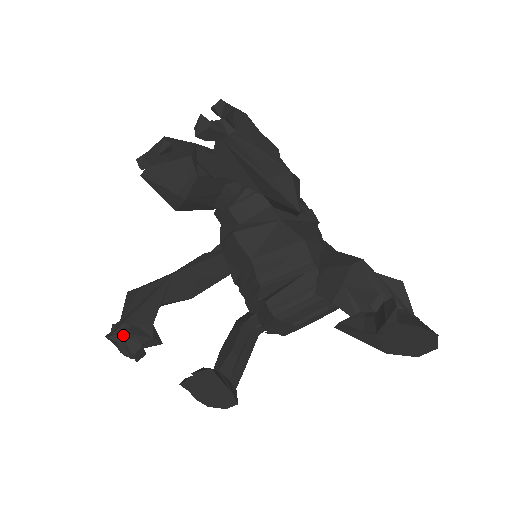
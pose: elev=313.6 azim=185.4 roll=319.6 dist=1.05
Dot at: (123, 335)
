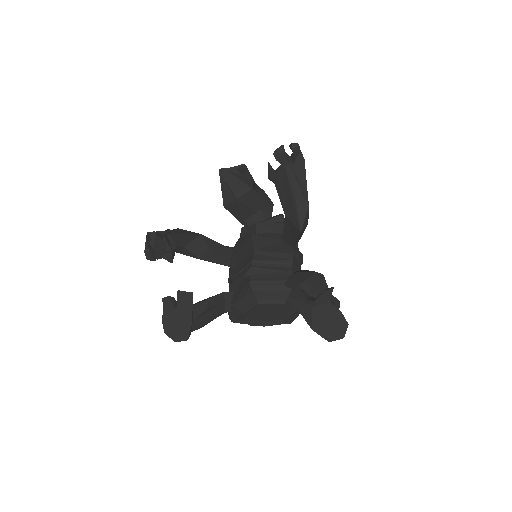
Dot at: (159, 236)
